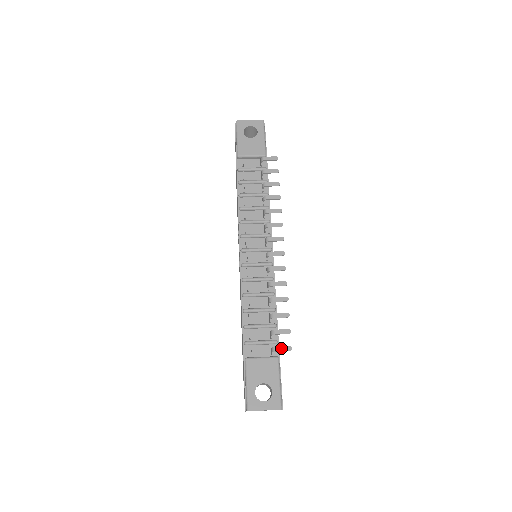
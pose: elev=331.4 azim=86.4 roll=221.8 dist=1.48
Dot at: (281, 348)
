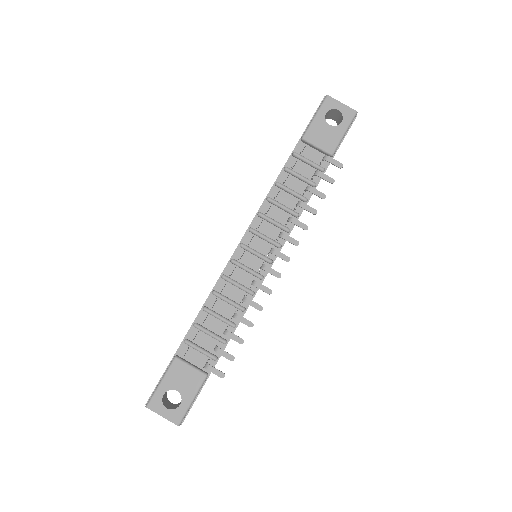
Dot at: (214, 370)
